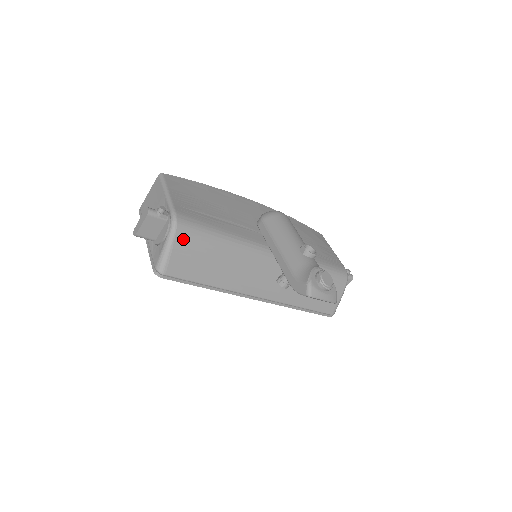
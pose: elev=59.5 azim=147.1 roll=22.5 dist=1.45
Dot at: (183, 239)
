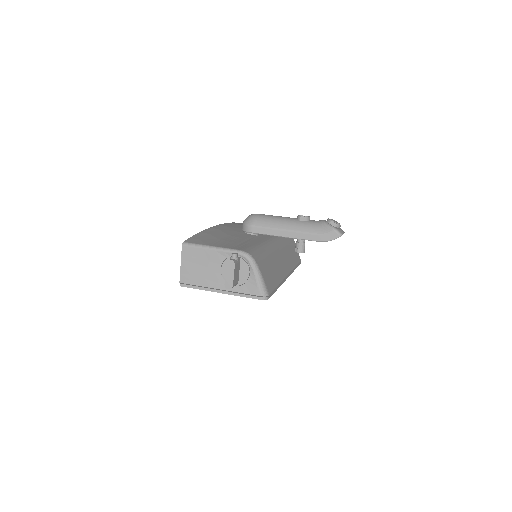
Dot at: (259, 263)
